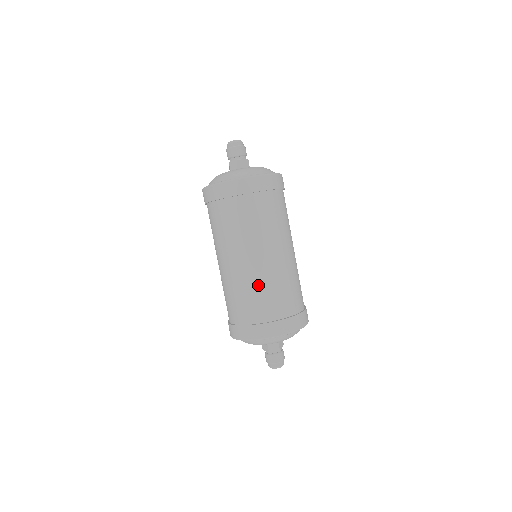
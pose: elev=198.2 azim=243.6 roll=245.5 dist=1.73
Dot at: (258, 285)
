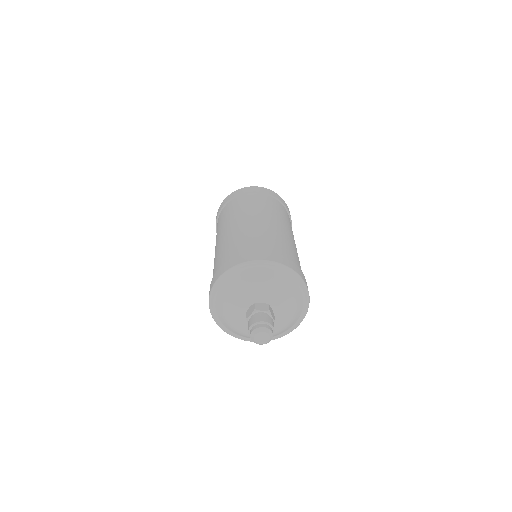
Dot at: (257, 231)
